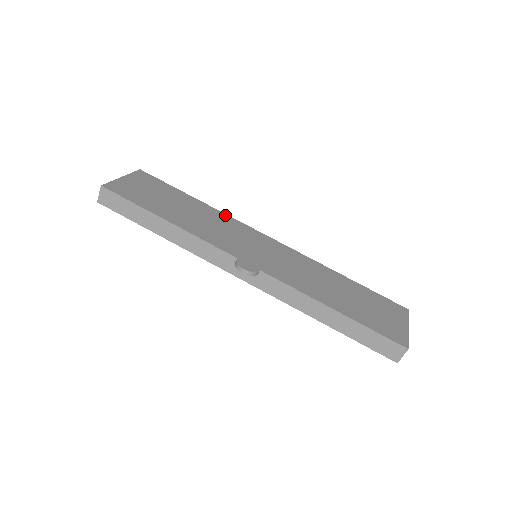
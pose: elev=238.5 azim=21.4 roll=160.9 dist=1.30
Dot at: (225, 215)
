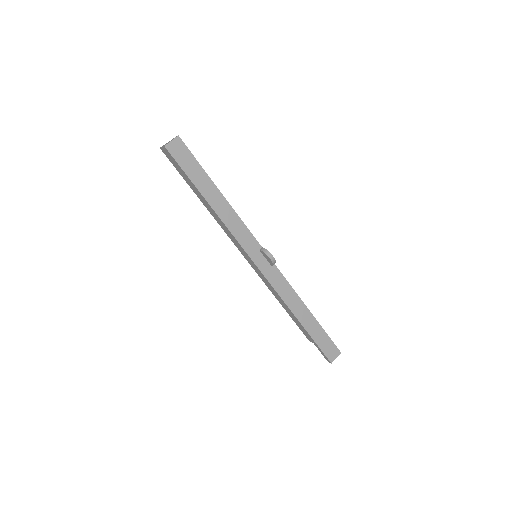
Dot at: occluded
